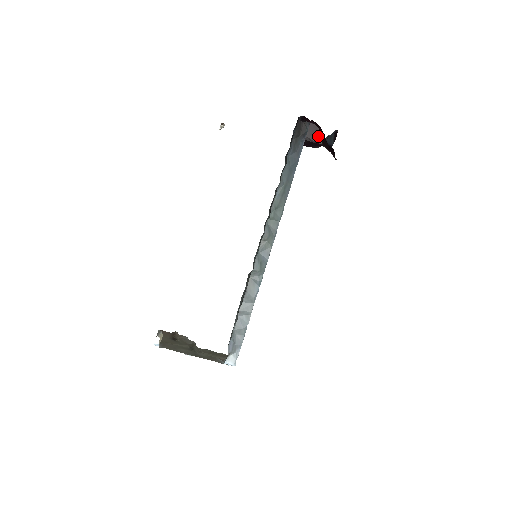
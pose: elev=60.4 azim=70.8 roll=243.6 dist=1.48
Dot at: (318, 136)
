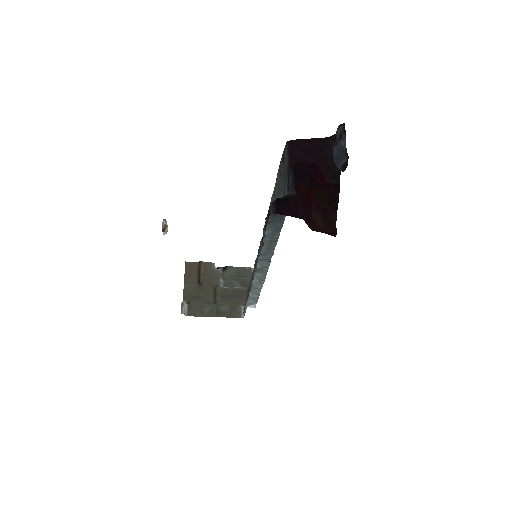
Dot at: occluded
